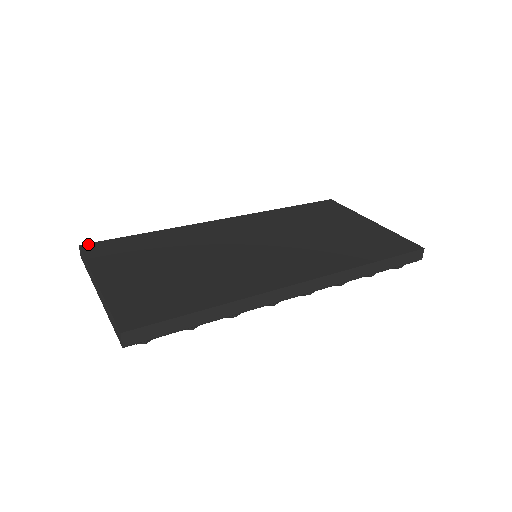
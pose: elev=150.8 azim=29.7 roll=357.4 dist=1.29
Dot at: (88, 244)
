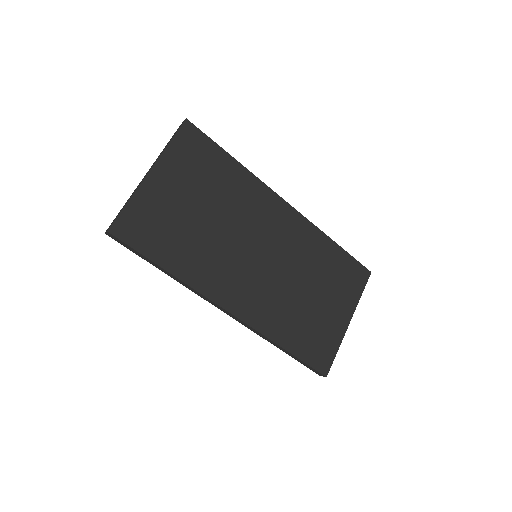
Dot at: (191, 125)
